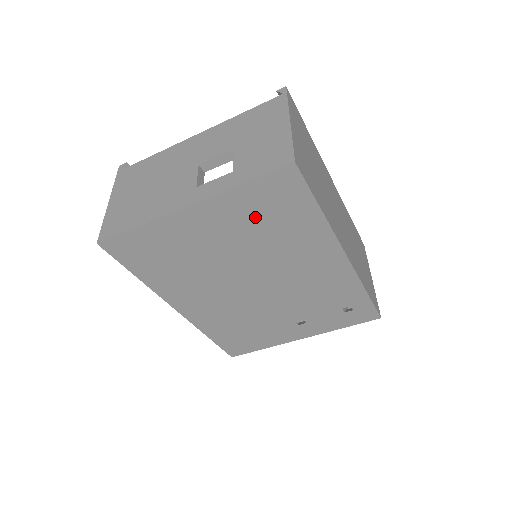
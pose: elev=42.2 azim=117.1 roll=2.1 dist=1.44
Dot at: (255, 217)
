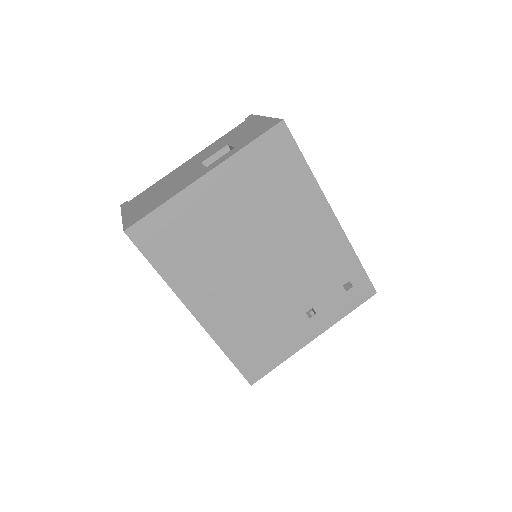
Dot at: (259, 180)
